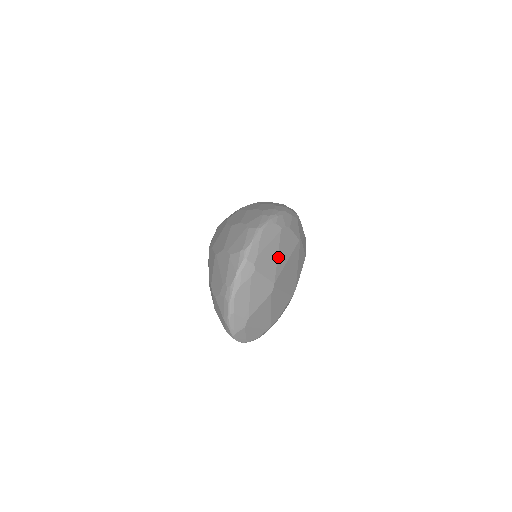
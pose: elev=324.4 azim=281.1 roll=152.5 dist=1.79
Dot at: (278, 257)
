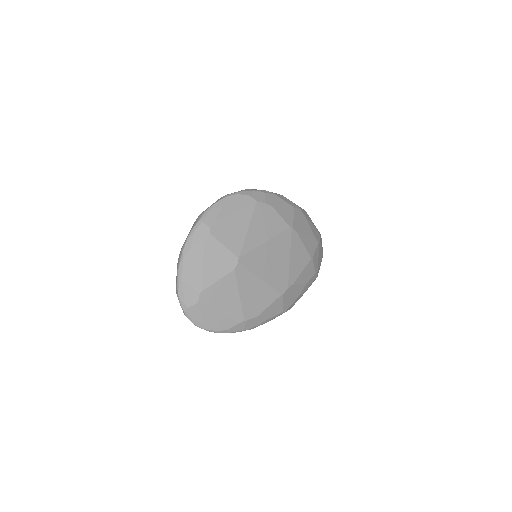
Dot at: (248, 231)
